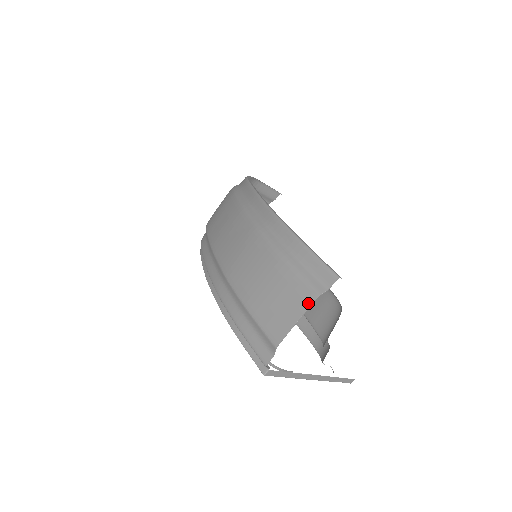
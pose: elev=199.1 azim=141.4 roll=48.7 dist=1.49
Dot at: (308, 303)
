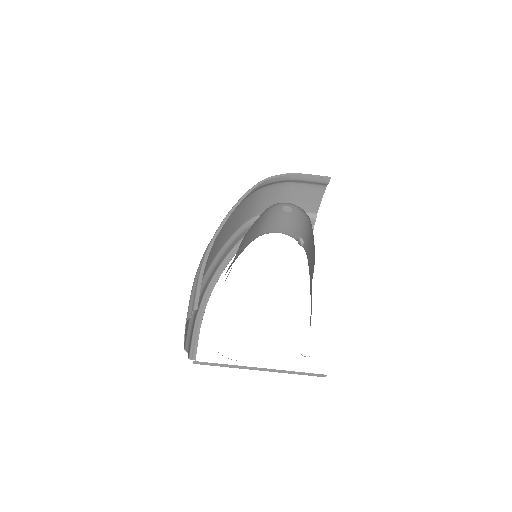
Dot at: occluded
